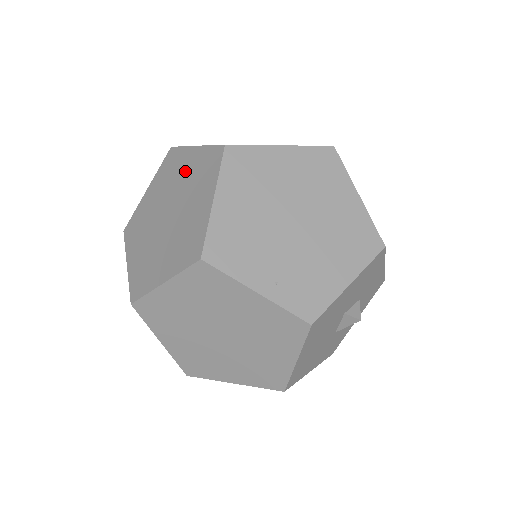
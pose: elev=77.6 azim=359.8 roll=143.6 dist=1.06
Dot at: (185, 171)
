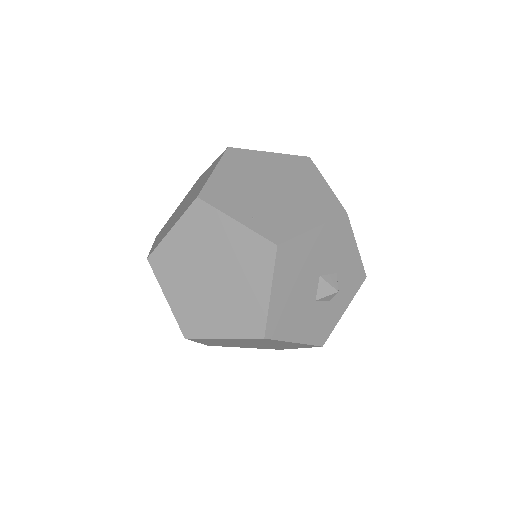
Dot at: (202, 177)
